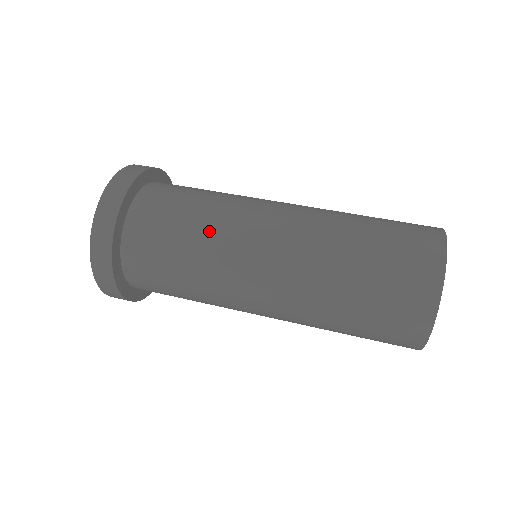
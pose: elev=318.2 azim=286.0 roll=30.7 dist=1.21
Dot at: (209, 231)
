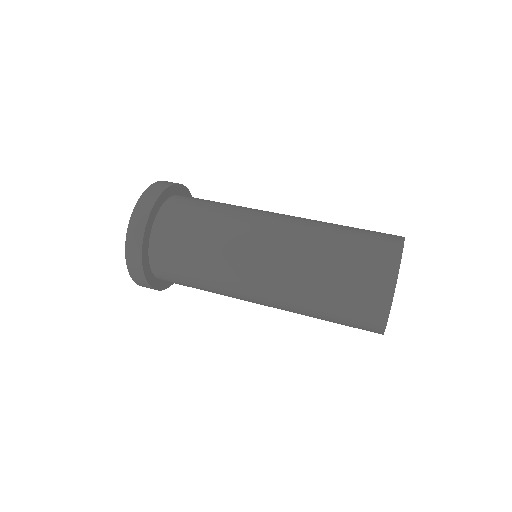
Dot at: (216, 238)
